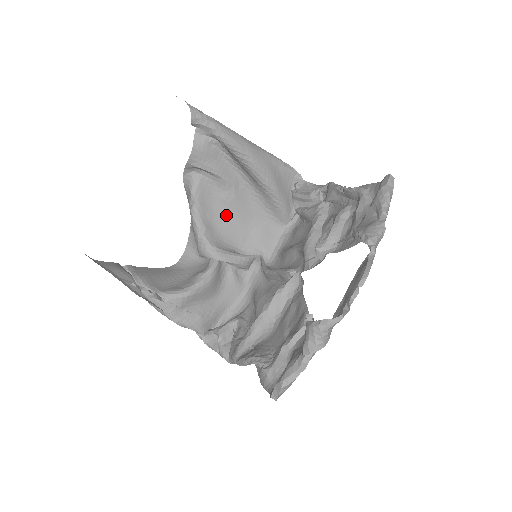
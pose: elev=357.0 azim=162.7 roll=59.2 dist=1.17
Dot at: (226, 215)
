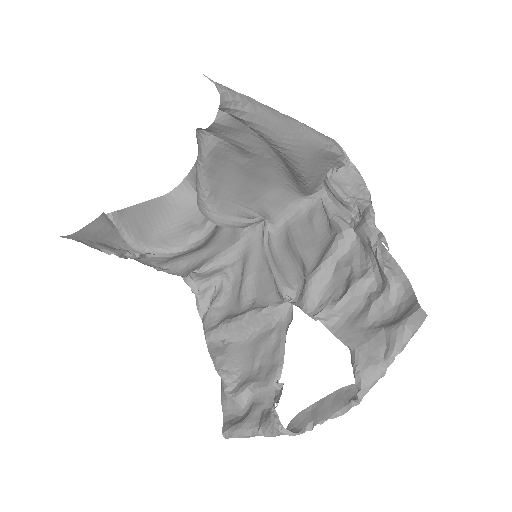
Dot at: (239, 177)
